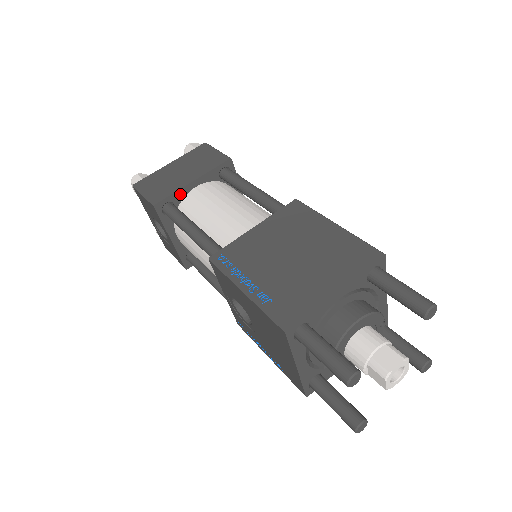
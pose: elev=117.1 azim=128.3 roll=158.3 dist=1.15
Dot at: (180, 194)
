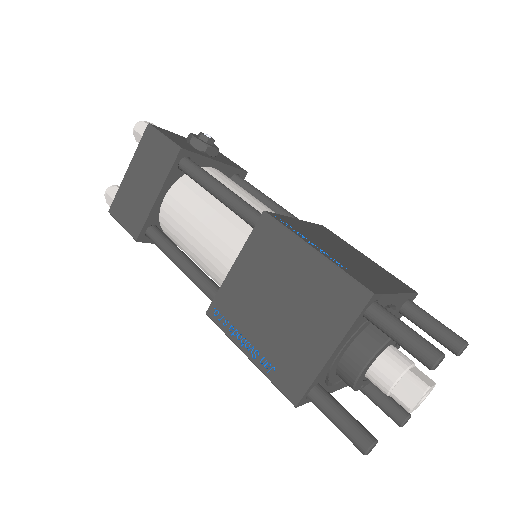
Dot at: (153, 215)
